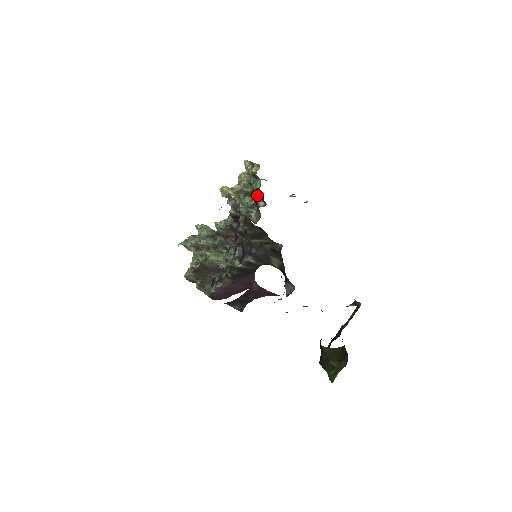
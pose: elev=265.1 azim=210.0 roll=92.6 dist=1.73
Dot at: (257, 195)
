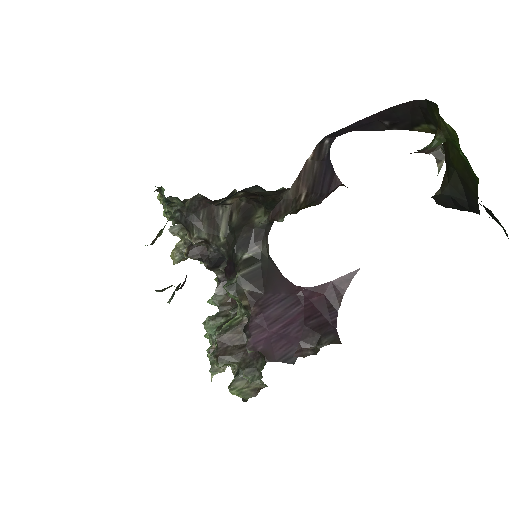
Dot at: occluded
